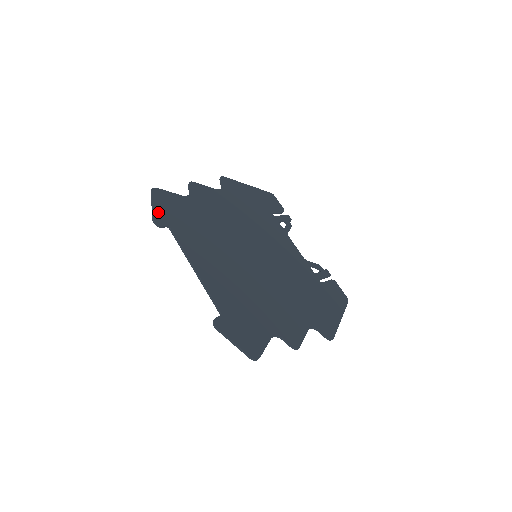
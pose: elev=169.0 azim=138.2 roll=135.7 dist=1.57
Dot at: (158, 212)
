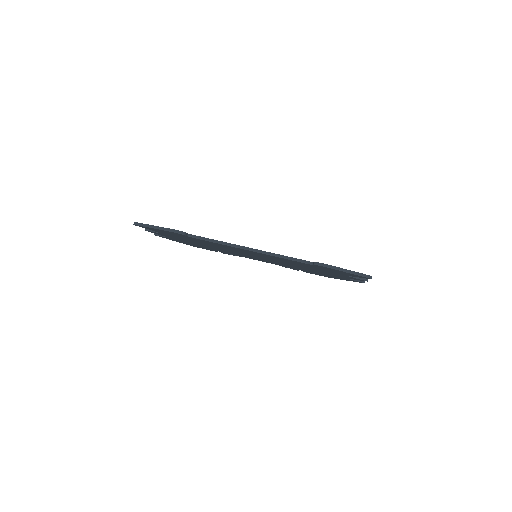
Dot at: occluded
